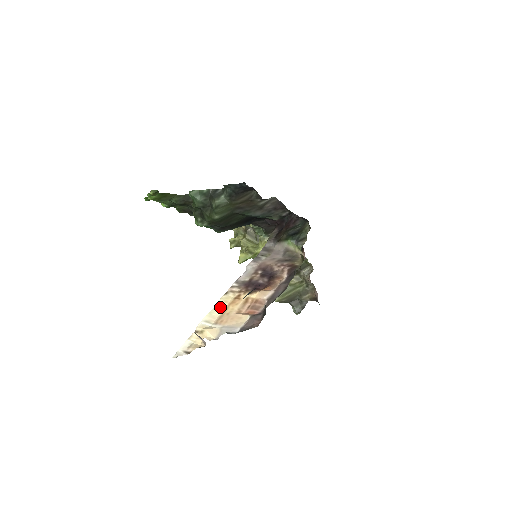
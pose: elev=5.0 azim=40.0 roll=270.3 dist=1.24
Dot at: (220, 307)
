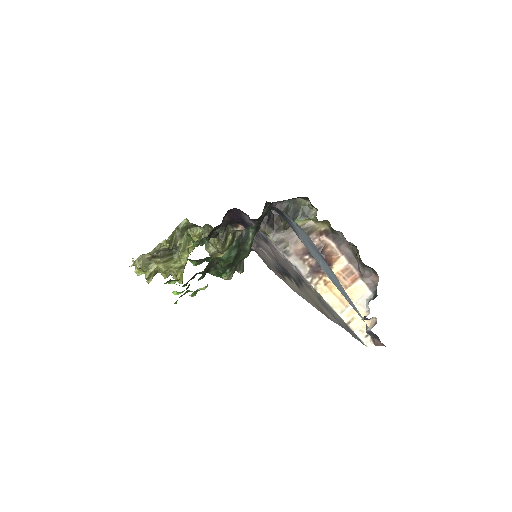
Dot at: (330, 298)
